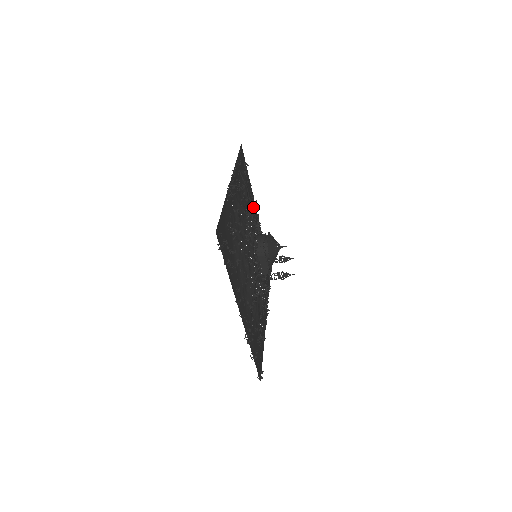
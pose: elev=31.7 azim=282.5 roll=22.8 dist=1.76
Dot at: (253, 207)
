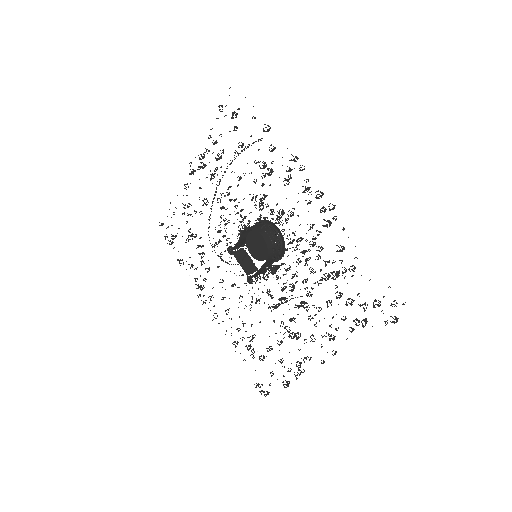
Dot at: (215, 171)
